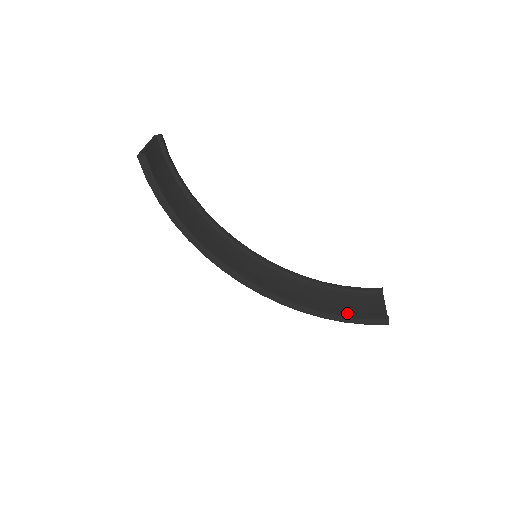
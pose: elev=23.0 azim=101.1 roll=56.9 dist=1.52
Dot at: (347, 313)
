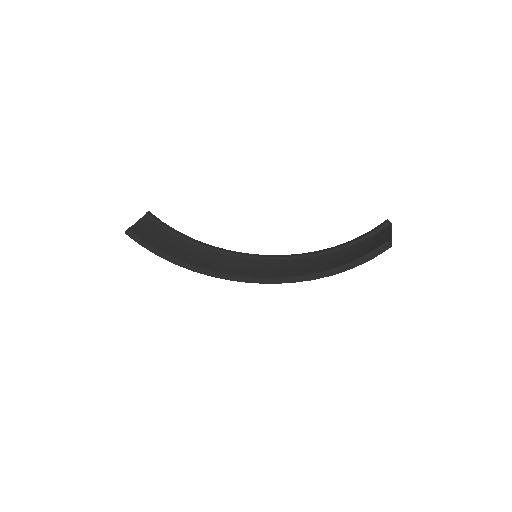
Dot at: occluded
